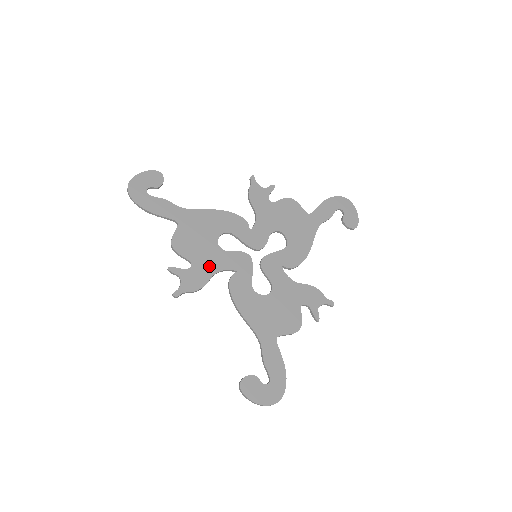
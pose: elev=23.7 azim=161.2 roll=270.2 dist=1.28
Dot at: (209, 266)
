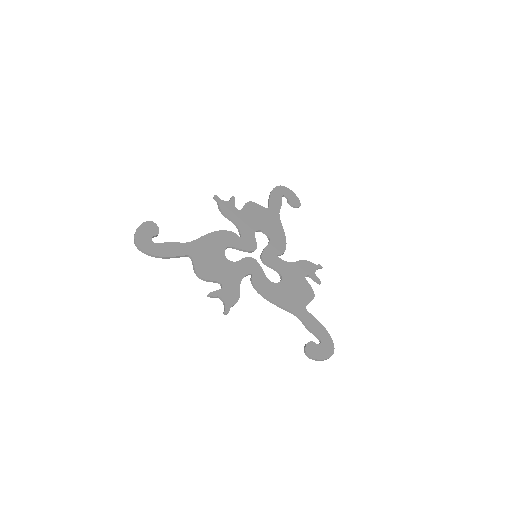
Dot at: (233, 279)
